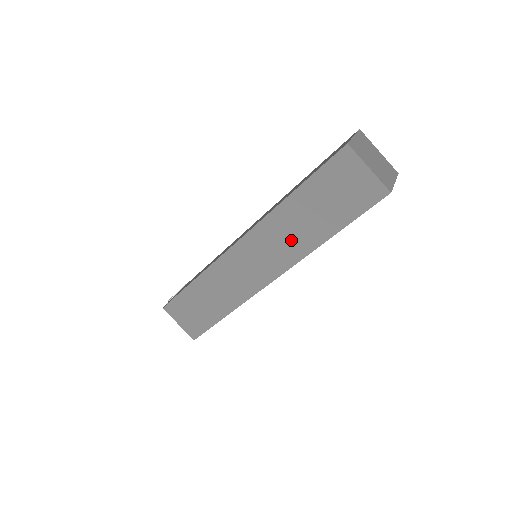
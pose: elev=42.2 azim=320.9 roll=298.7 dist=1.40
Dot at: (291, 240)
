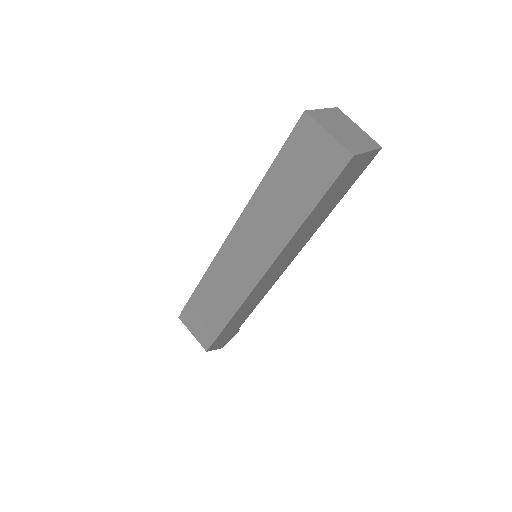
Dot at: (272, 226)
